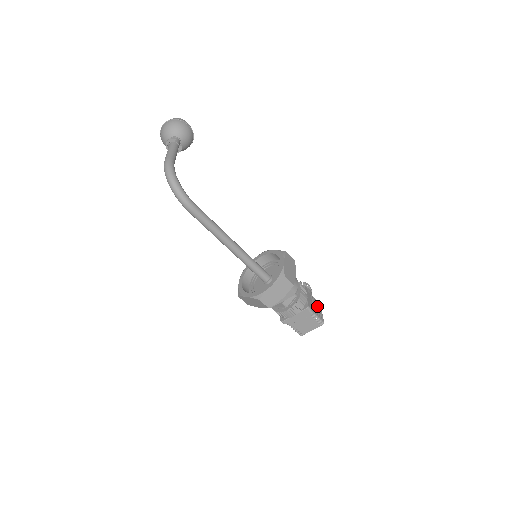
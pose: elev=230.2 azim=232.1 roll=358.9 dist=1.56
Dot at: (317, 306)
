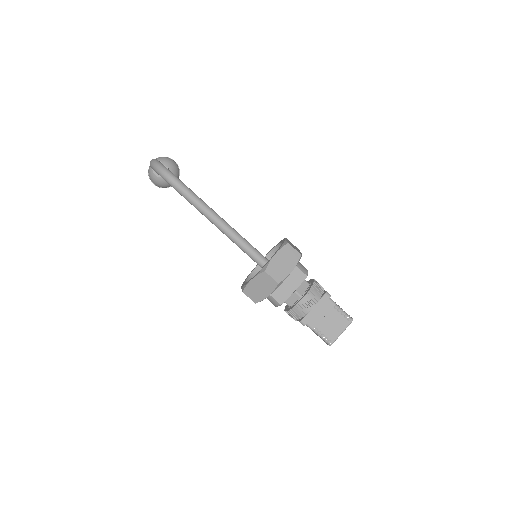
Dot at: occluded
